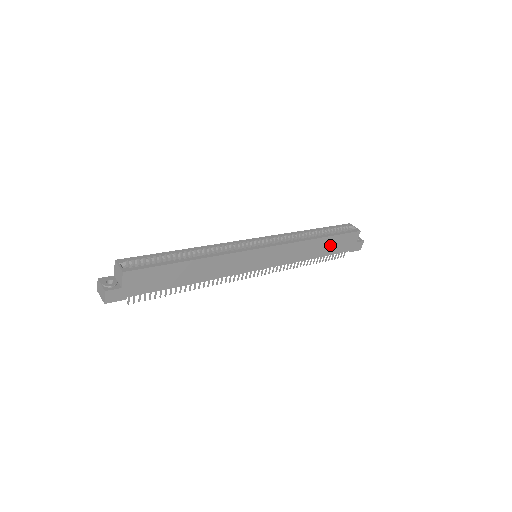
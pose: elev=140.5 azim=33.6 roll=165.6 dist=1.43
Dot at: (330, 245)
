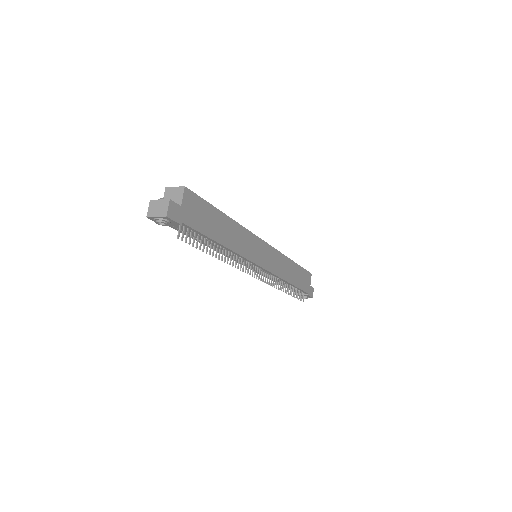
Dot at: (298, 276)
